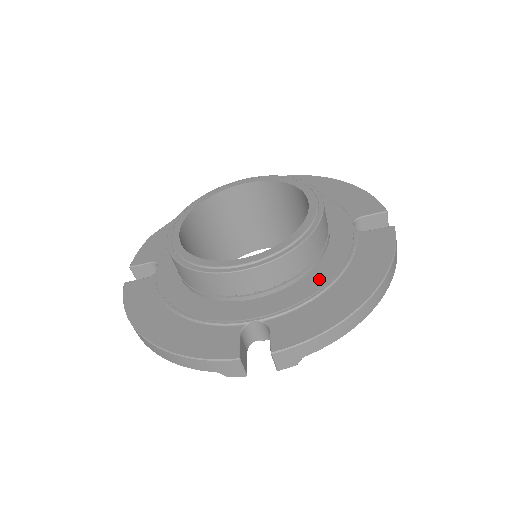
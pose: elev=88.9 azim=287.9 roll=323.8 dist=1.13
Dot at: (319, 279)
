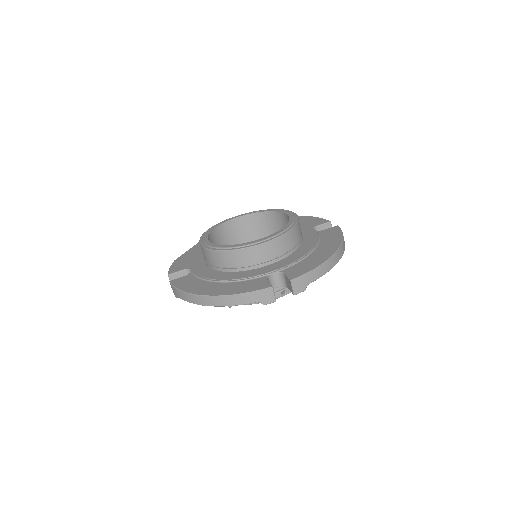
Dot at: (304, 250)
